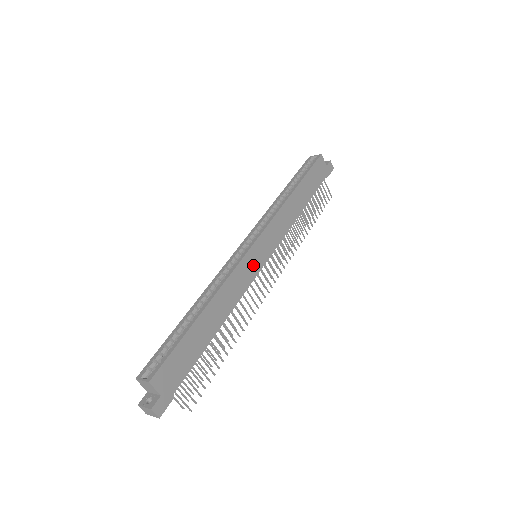
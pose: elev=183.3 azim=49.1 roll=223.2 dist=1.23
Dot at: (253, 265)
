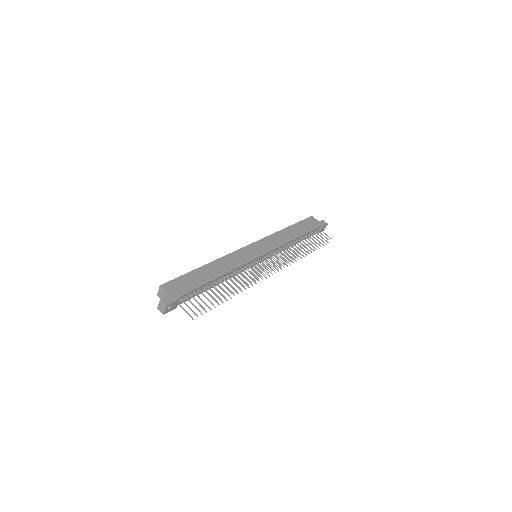
Dot at: (249, 254)
